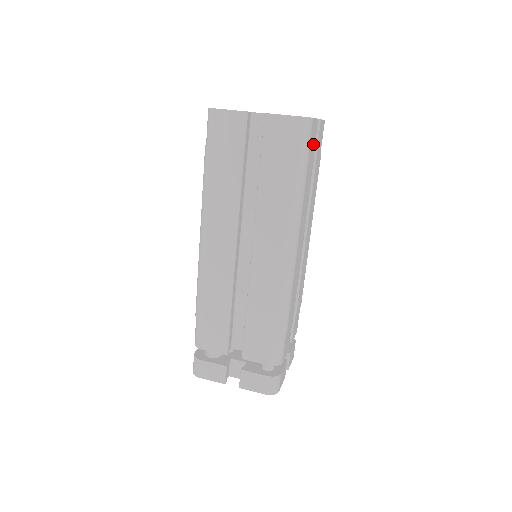
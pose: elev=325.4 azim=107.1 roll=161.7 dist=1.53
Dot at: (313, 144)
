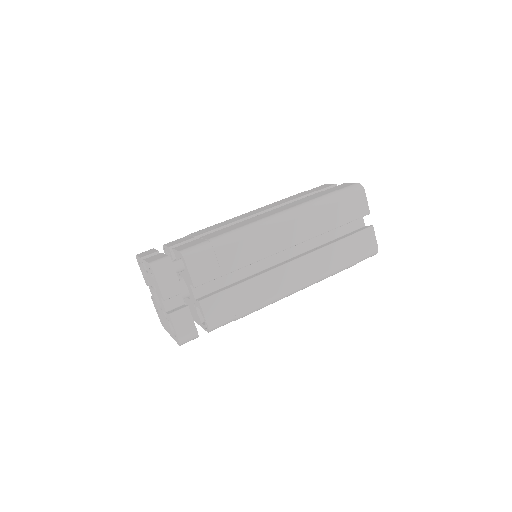
Dot at: (354, 212)
